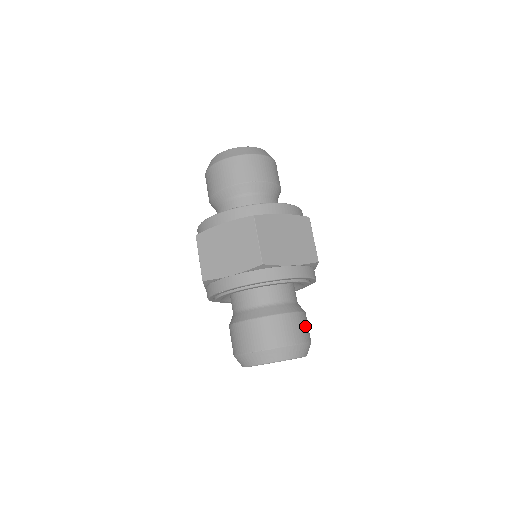
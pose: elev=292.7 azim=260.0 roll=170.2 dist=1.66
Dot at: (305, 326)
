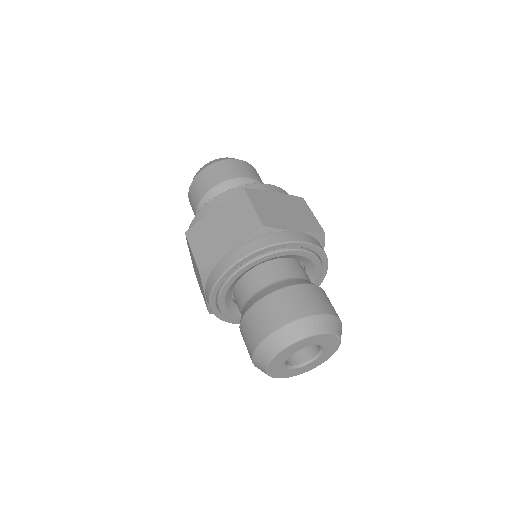
Dot at: (329, 302)
